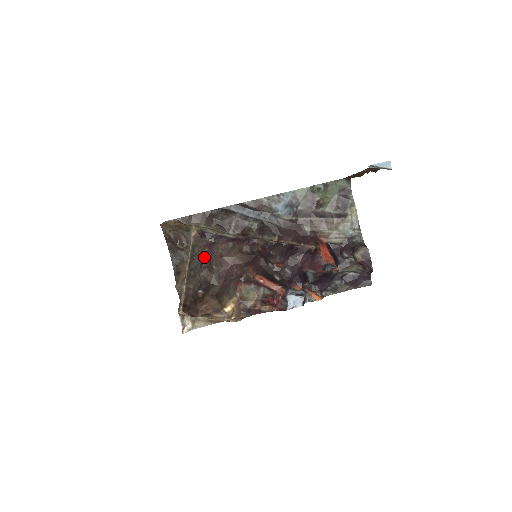
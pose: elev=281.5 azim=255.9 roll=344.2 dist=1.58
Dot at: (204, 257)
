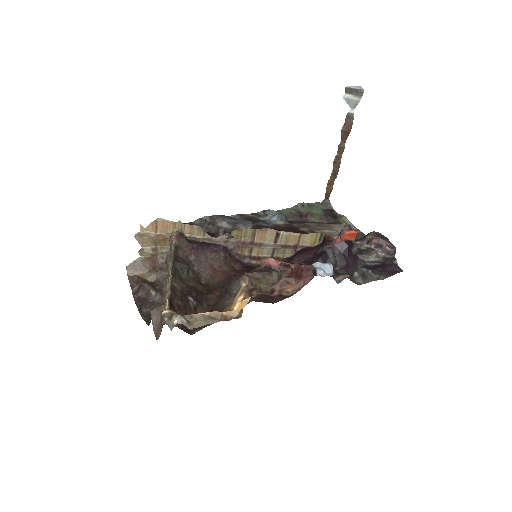
Dot at: (190, 266)
